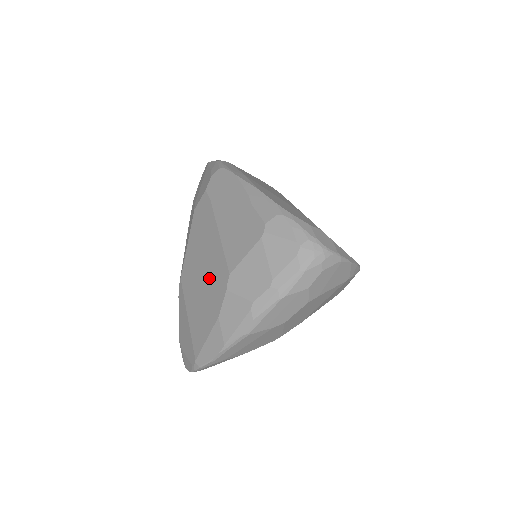
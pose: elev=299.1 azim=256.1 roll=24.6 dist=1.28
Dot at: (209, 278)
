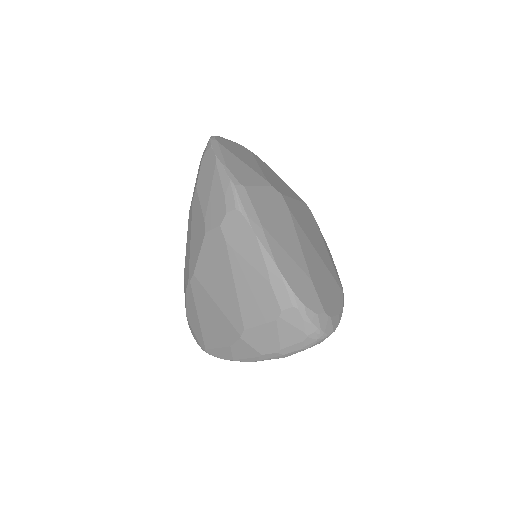
Dot at: (223, 314)
